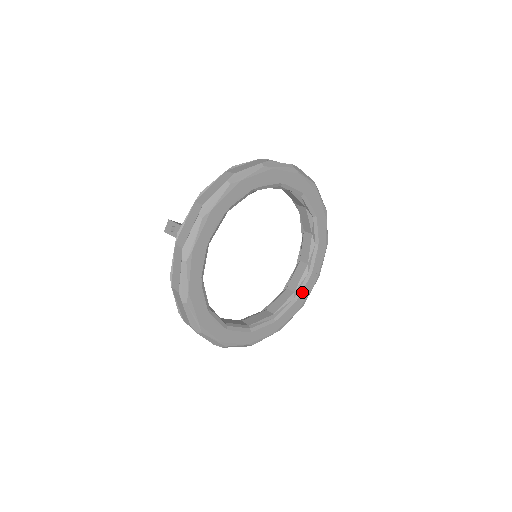
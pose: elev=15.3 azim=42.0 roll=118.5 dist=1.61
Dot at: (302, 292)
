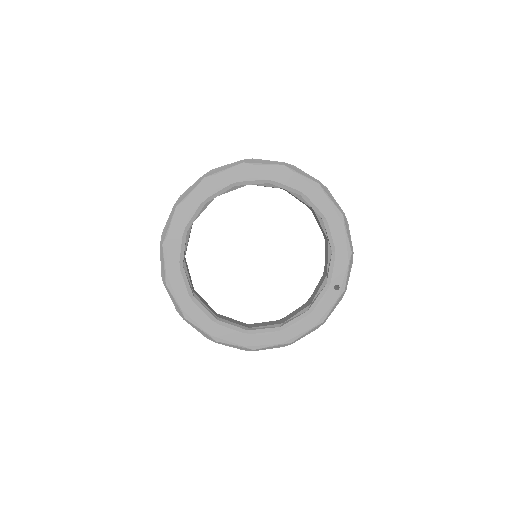
Dot at: (318, 304)
